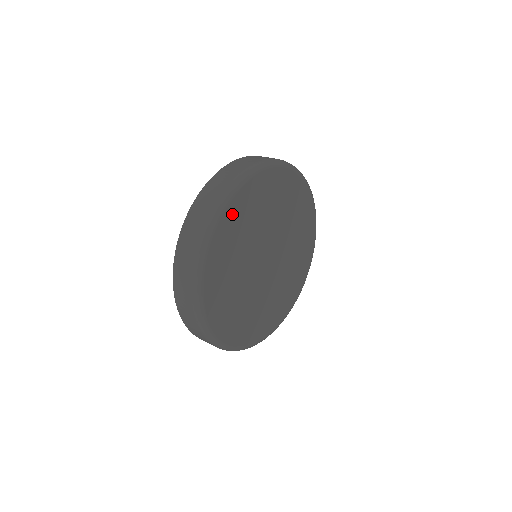
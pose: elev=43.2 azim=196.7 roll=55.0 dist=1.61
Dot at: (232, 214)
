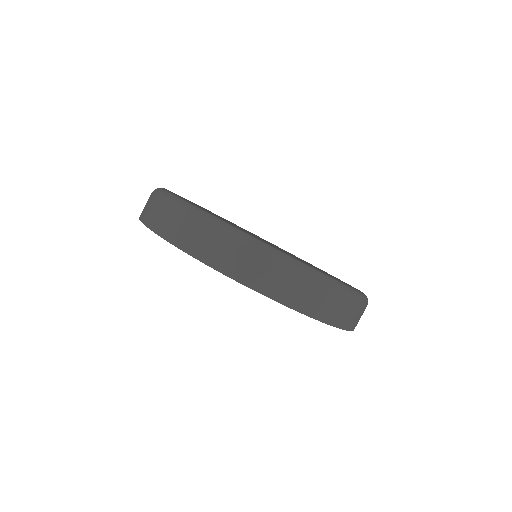
Dot at: occluded
